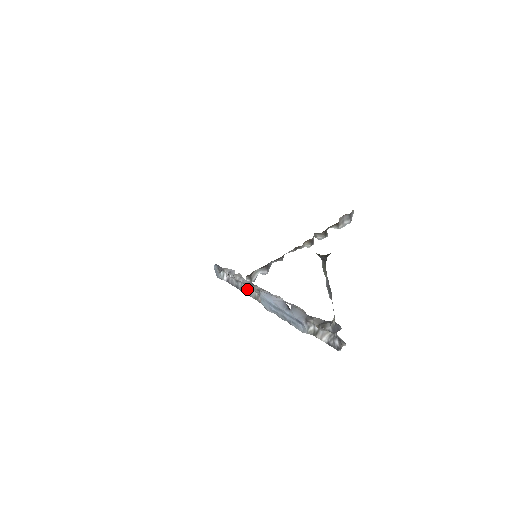
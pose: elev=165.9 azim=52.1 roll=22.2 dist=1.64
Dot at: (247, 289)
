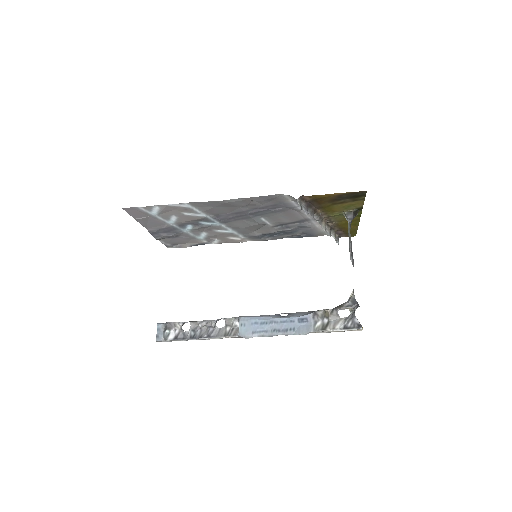
Dot at: (212, 331)
